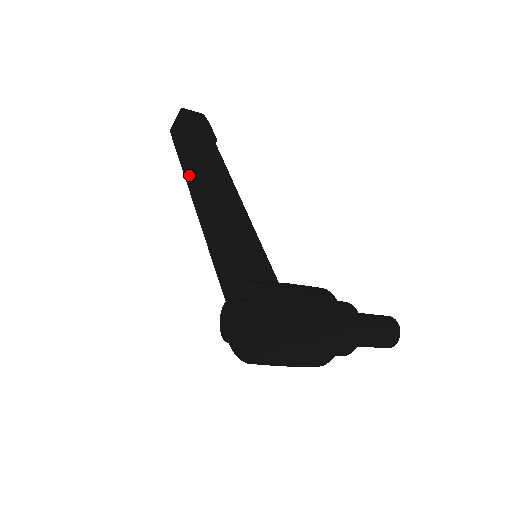
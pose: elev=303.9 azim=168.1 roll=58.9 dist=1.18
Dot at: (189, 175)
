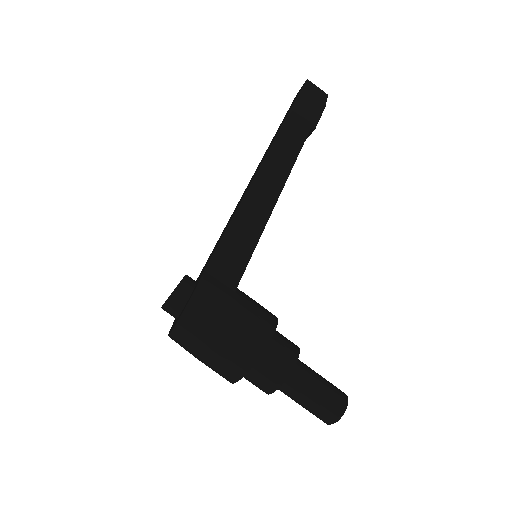
Dot at: (267, 149)
